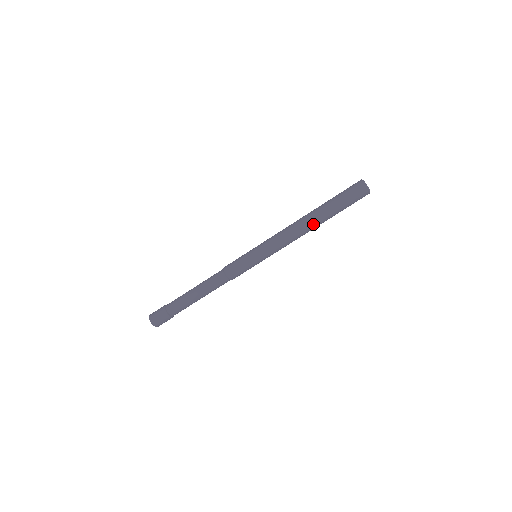
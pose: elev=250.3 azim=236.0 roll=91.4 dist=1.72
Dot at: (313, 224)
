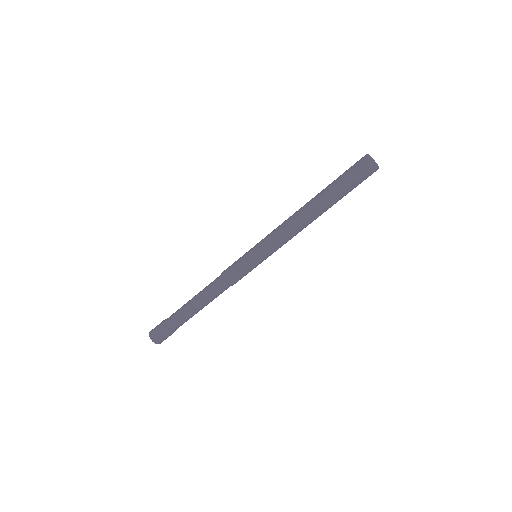
Dot at: (318, 215)
